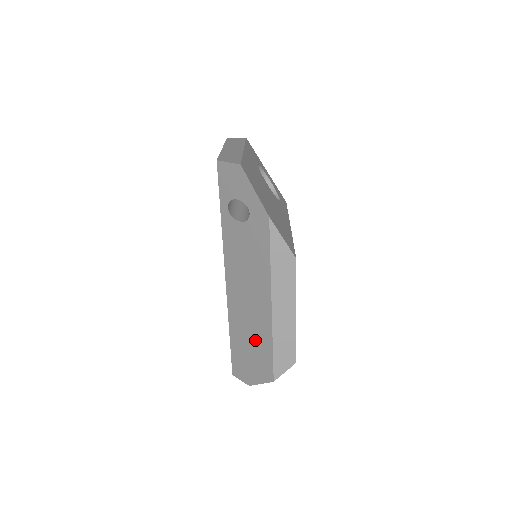
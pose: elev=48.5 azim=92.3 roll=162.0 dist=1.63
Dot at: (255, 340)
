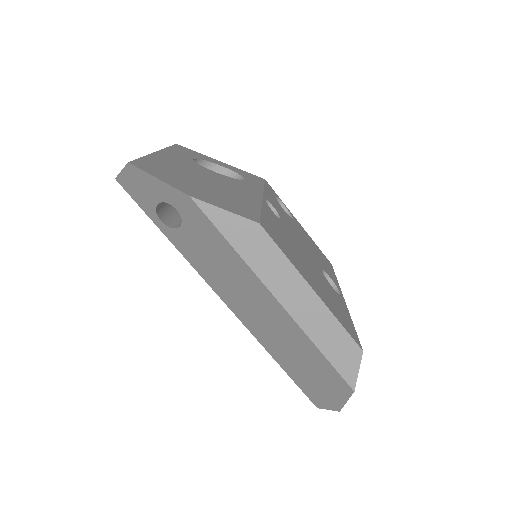
Dot at: (299, 353)
